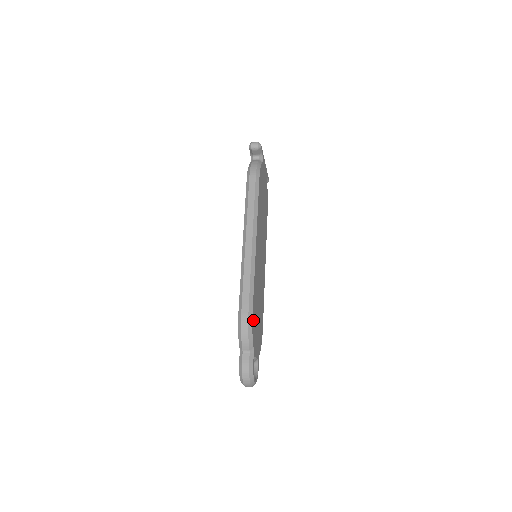
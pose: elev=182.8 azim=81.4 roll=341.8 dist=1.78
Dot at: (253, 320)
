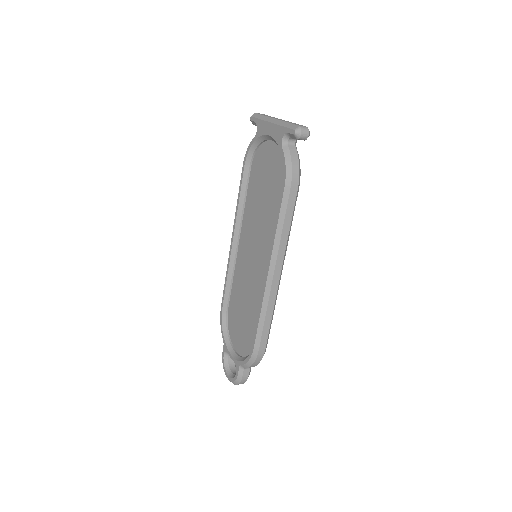
Dot at: occluded
